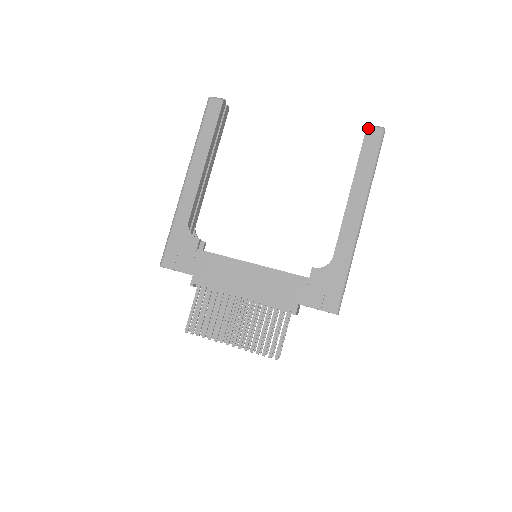
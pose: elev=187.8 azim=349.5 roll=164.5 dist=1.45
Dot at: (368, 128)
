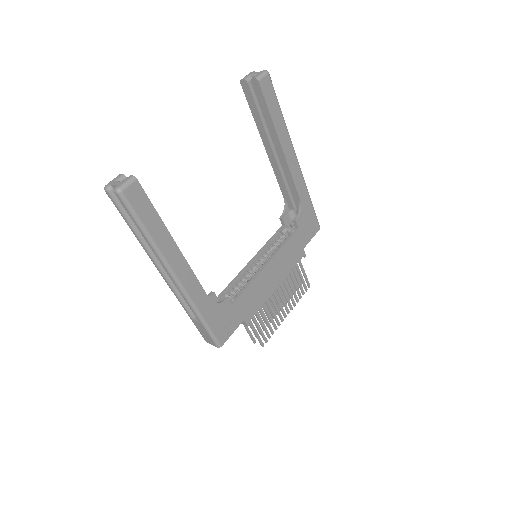
Dot at: (260, 83)
